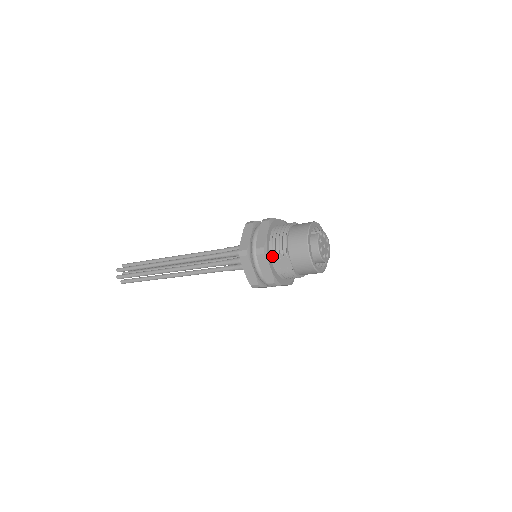
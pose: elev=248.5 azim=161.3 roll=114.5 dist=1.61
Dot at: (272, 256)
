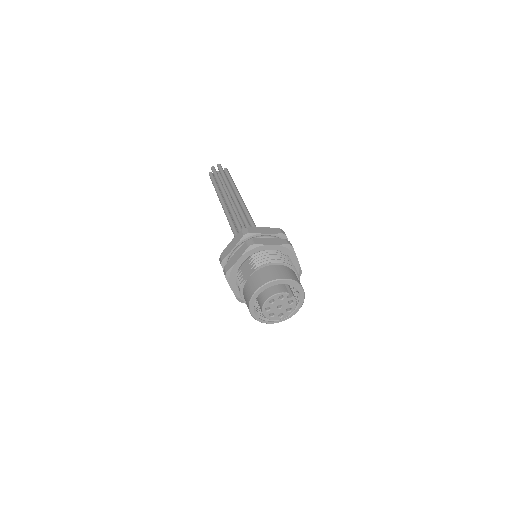
Dot at: (251, 258)
